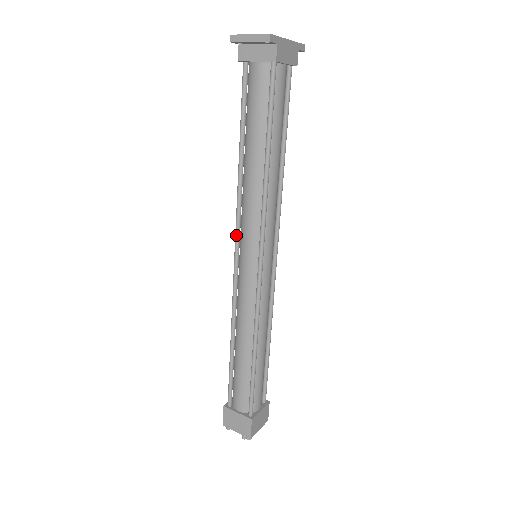
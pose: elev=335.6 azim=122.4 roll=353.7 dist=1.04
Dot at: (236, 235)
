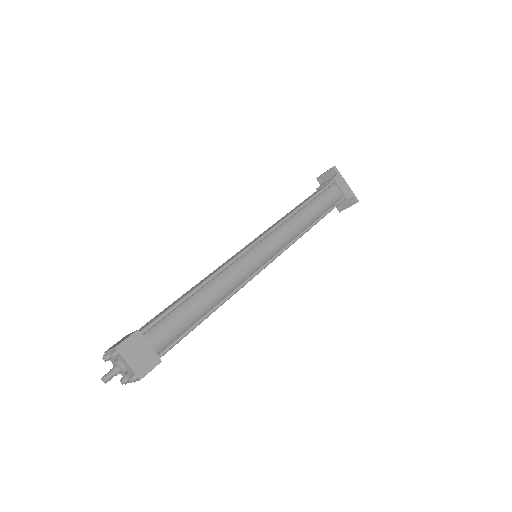
Dot at: occluded
